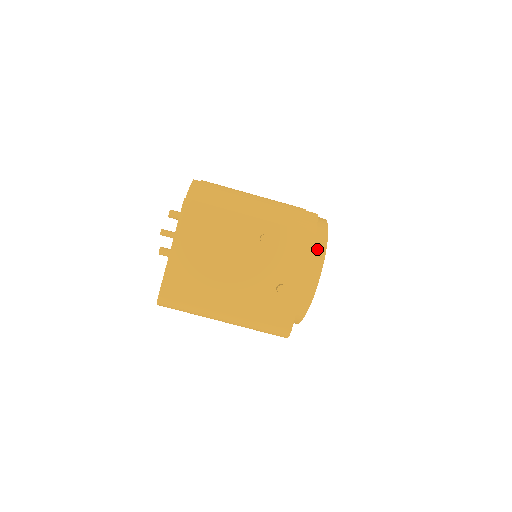
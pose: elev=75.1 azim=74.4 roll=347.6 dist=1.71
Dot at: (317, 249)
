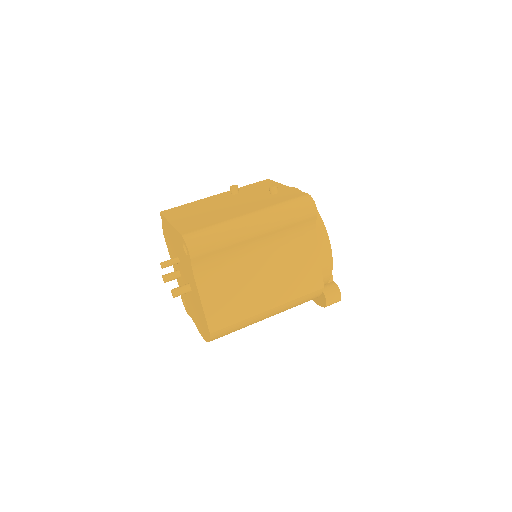
Dot at: occluded
